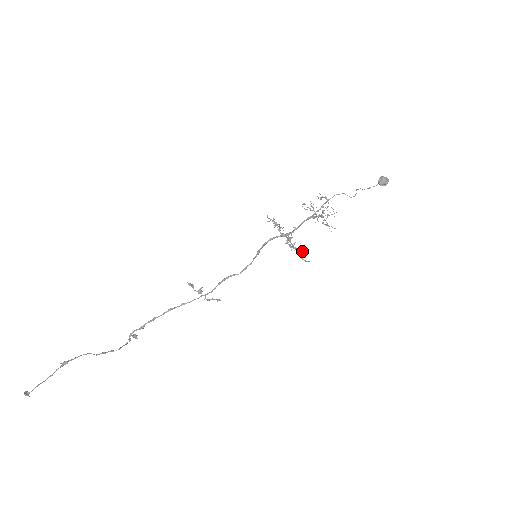
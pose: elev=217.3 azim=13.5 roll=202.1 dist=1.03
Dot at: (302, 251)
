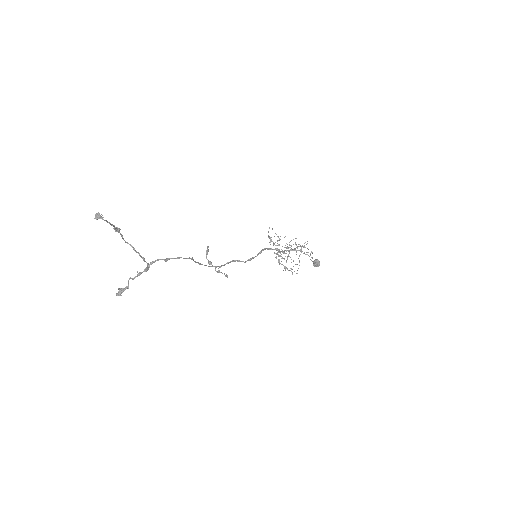
Dot at: (287, 269)
